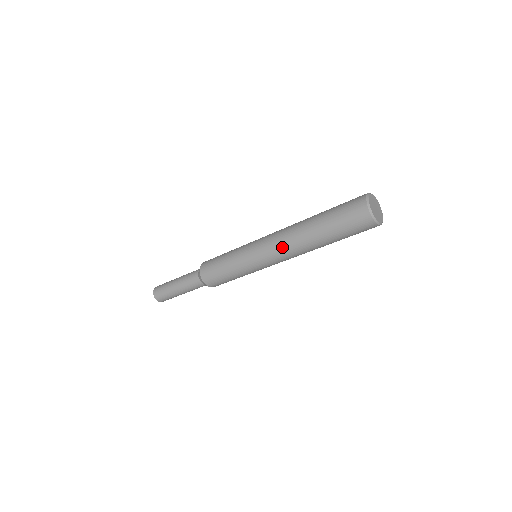
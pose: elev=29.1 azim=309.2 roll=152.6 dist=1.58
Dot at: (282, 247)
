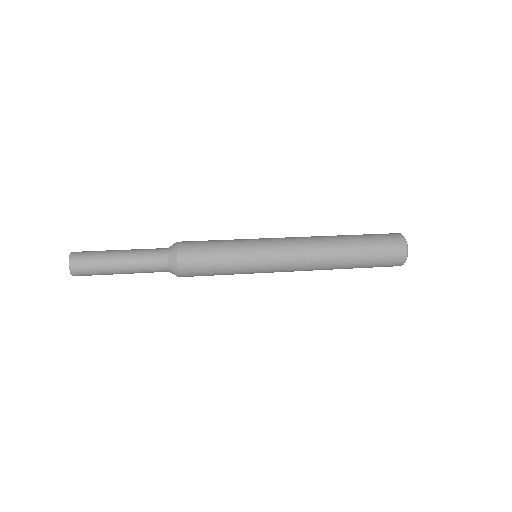
Dot at: (307, 257)
